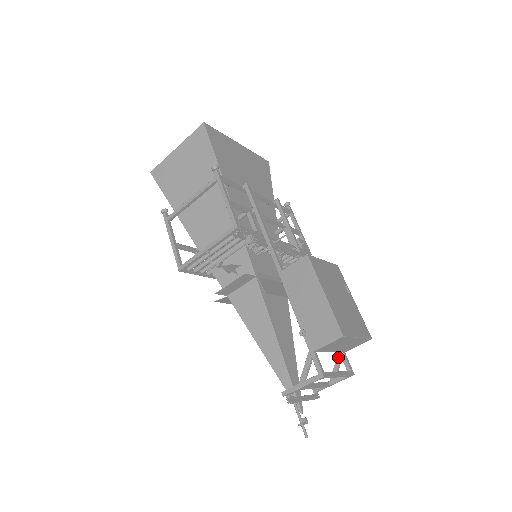
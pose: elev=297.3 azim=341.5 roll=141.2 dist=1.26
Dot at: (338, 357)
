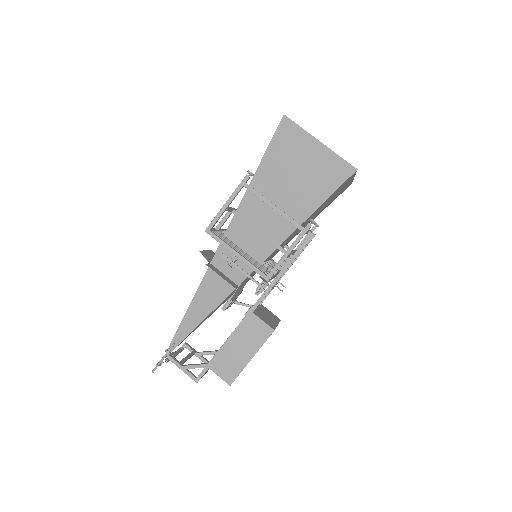
Dot at: occluded
